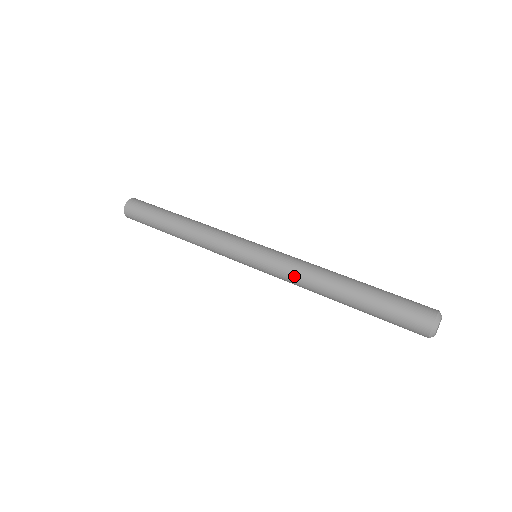
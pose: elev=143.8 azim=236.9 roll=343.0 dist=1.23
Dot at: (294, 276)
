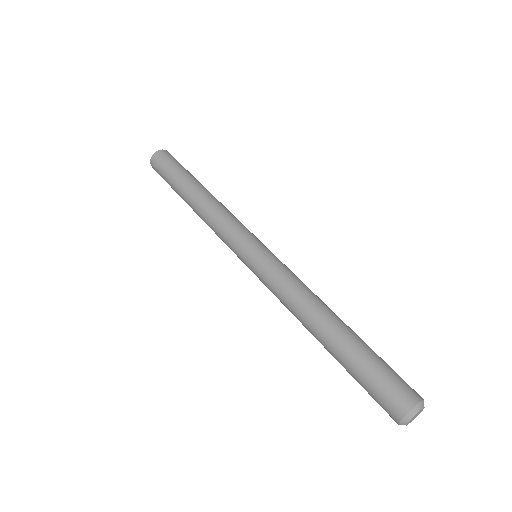
Dot at: (281, 298)
